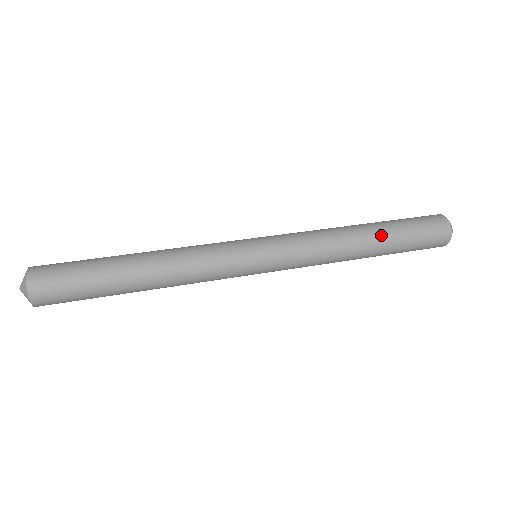
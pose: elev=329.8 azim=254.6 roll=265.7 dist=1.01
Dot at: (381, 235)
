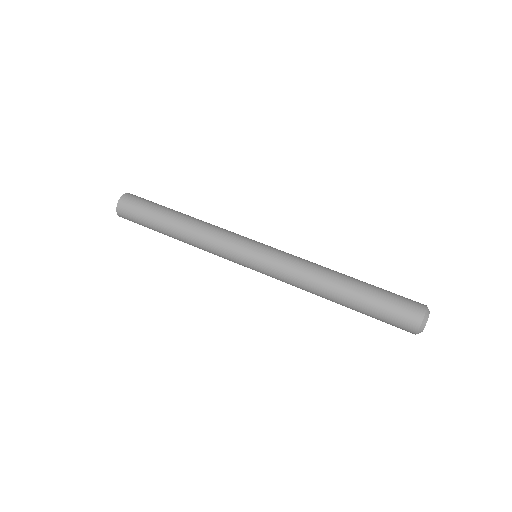
Dot at: (350, 297)
